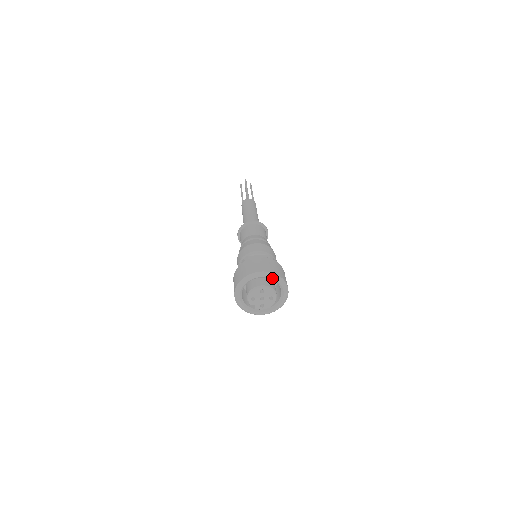
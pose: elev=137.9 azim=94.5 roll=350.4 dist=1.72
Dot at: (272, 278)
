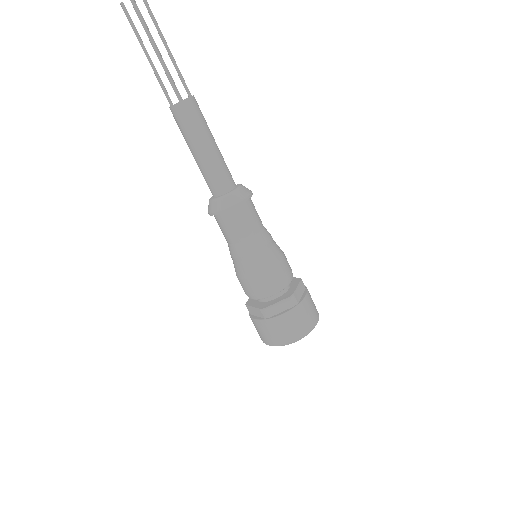
Dot at: (306, 334)
